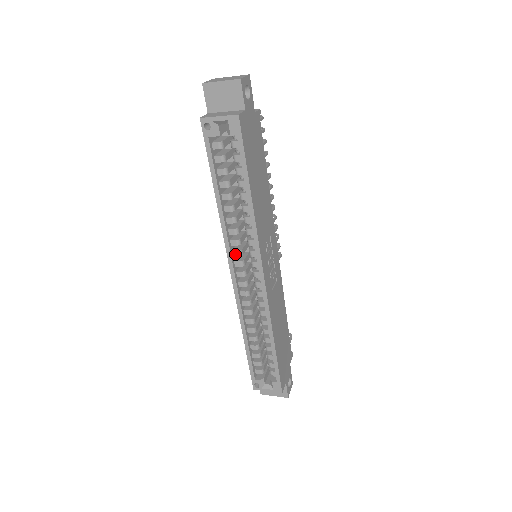
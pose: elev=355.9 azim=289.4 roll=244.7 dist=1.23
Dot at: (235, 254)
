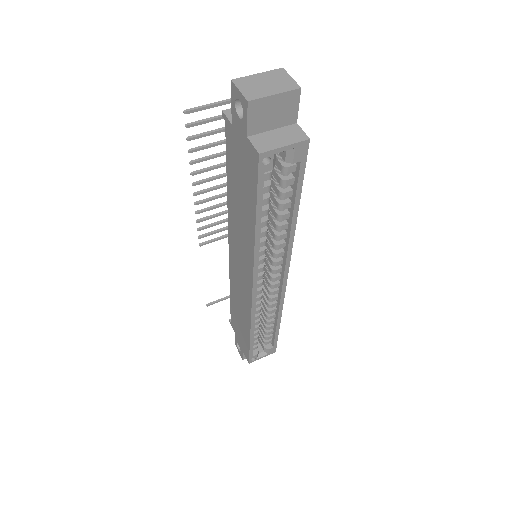
Dot at: (258, 271)
